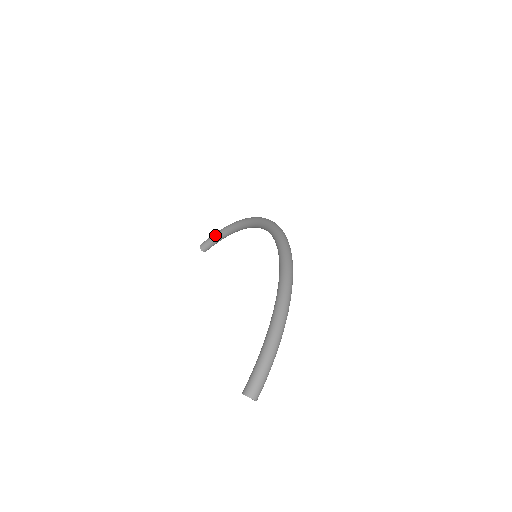
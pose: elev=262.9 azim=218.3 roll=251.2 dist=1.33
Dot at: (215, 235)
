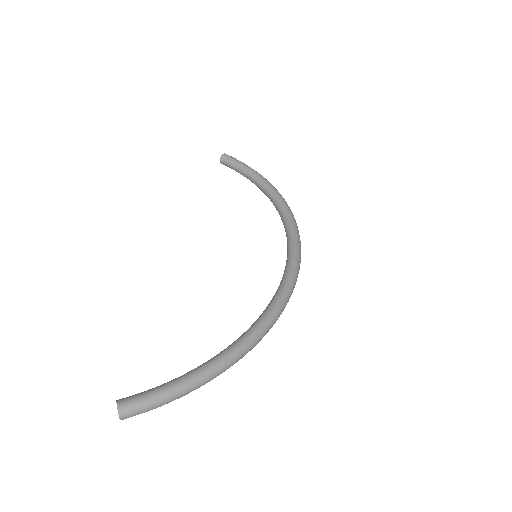
Dot at: (245, 167)
